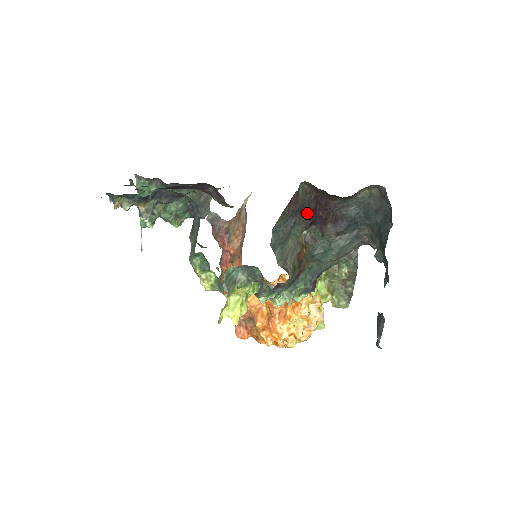
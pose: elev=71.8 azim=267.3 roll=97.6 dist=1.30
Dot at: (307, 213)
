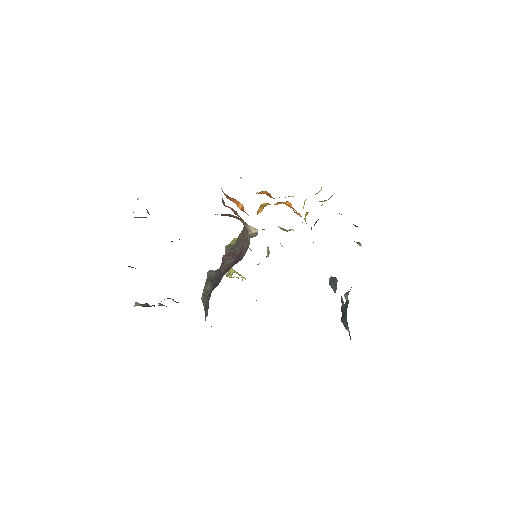
Dot at: occluded
